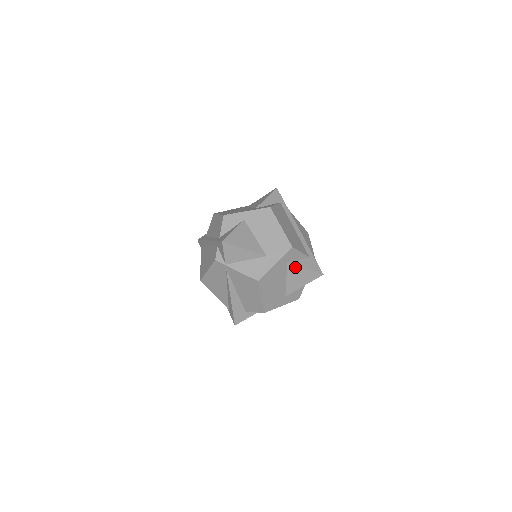
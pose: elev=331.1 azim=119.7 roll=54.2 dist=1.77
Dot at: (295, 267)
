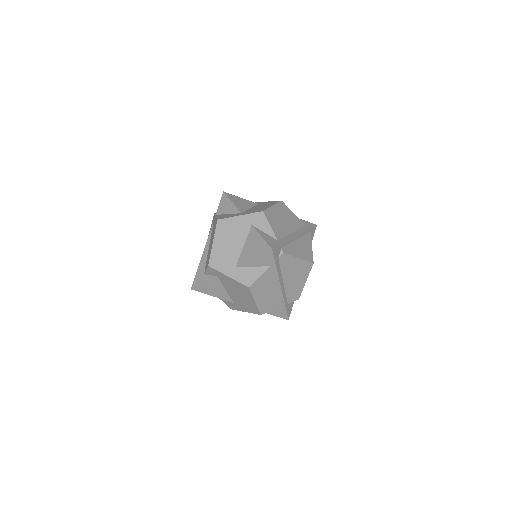
Dot at: (255, 232)
